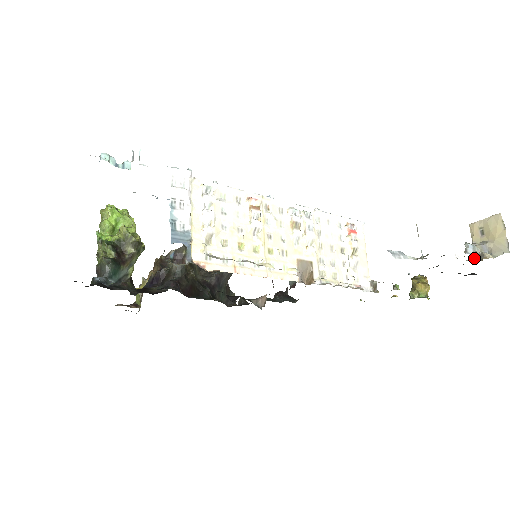
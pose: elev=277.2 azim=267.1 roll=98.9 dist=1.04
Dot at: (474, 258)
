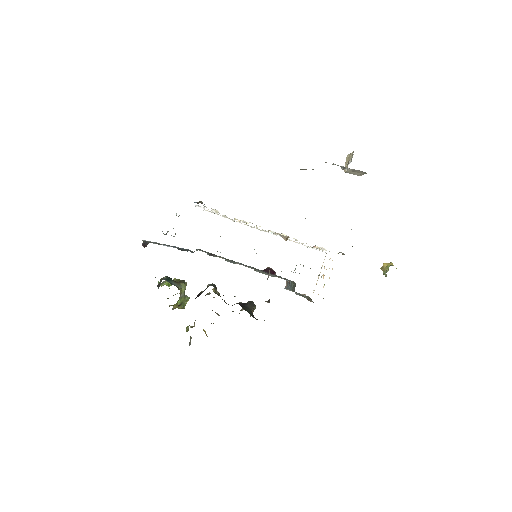
Dot at: occluded
